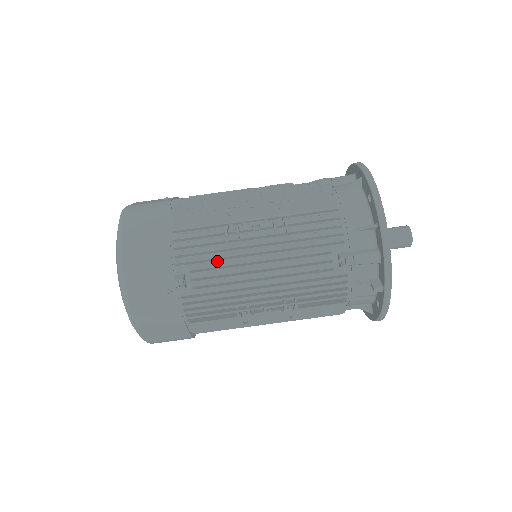
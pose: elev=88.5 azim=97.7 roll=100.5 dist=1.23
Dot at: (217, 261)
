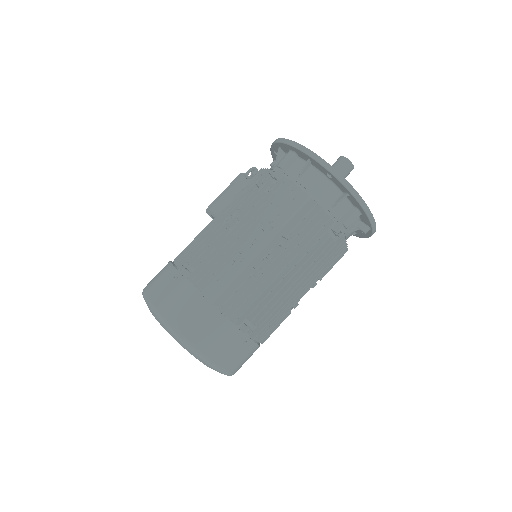
Dot at: occluded
